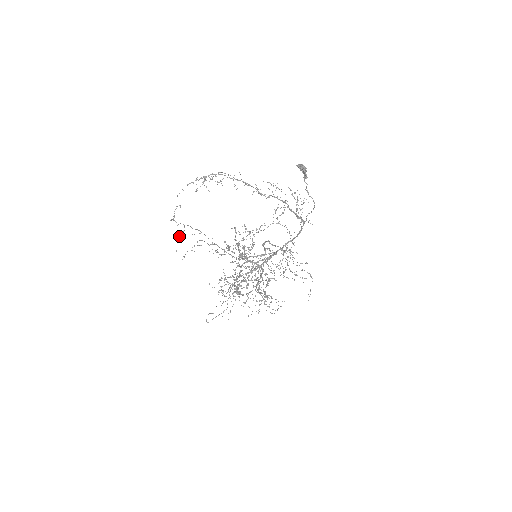
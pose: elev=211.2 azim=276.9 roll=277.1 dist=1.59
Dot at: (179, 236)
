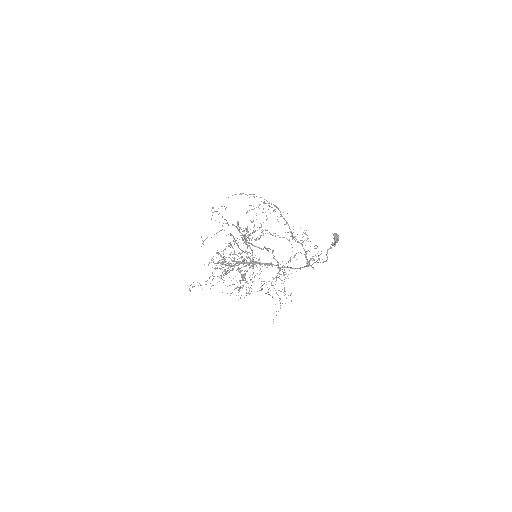
Dot at: occluded
